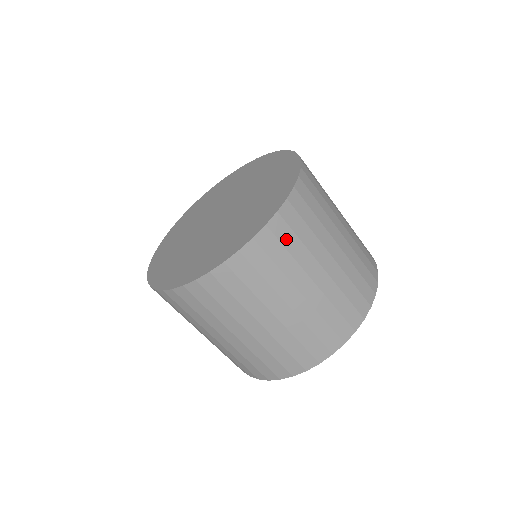
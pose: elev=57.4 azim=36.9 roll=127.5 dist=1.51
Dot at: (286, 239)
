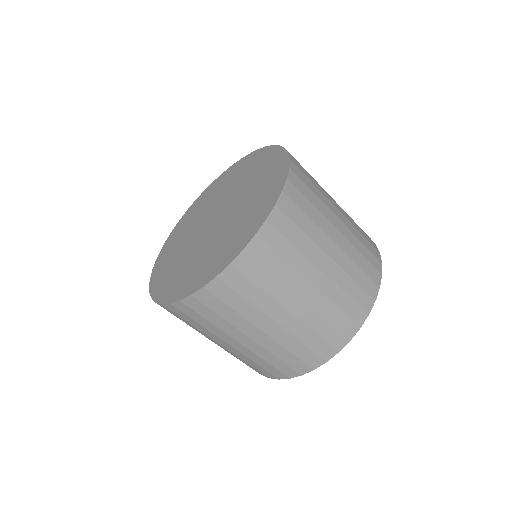
Dot at: (241, 287)
